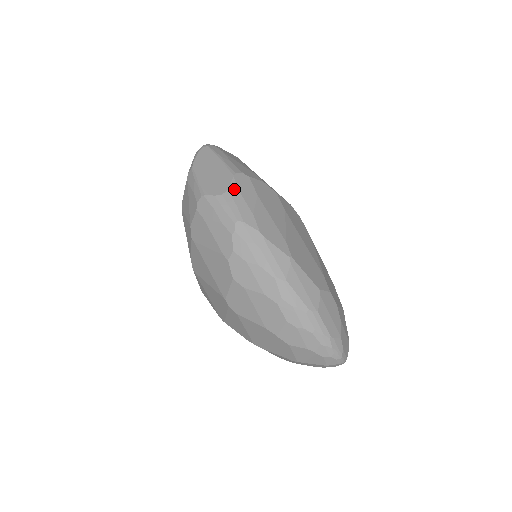
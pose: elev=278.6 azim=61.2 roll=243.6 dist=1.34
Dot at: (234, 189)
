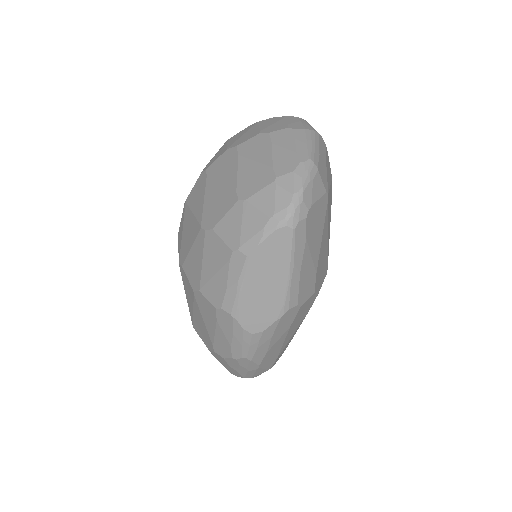
Dot at: (270, 331)
